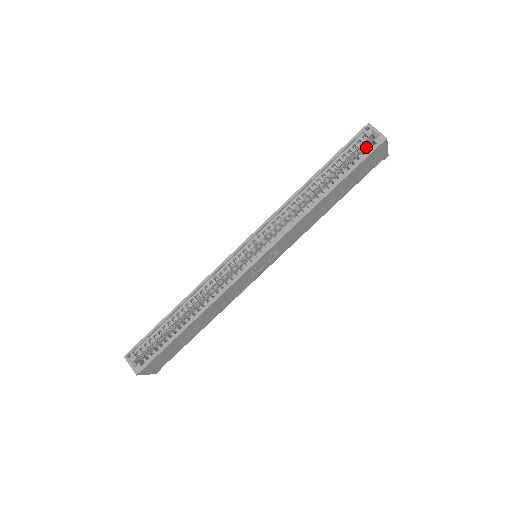
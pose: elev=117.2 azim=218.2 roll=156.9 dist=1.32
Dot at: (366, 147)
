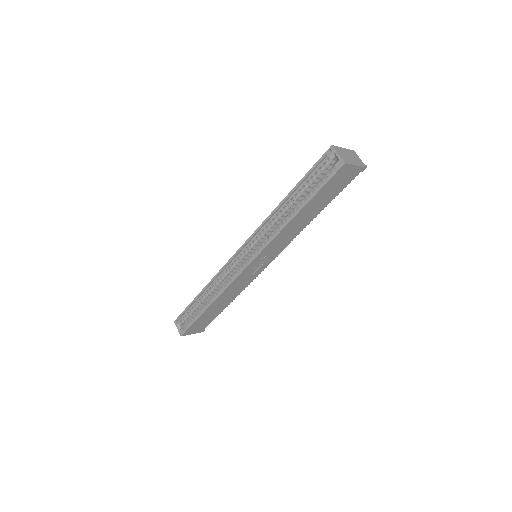
Dot at: occluded
